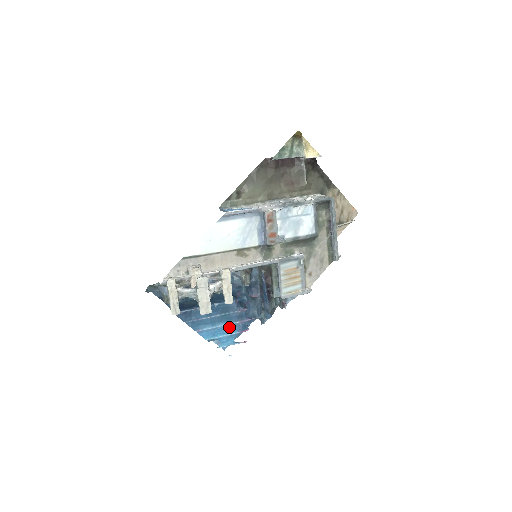
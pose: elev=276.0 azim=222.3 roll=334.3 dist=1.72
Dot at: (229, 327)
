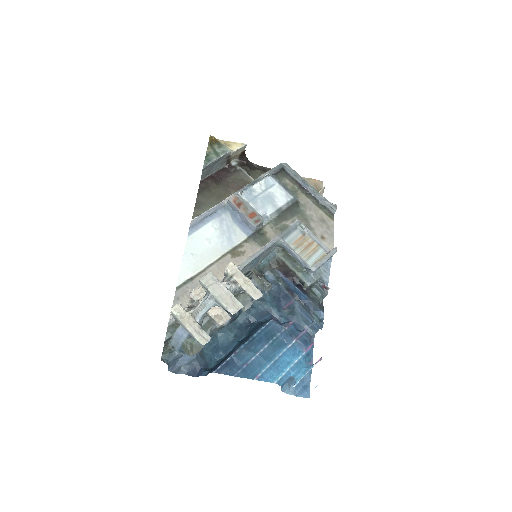
Dot at: (289, 353)
